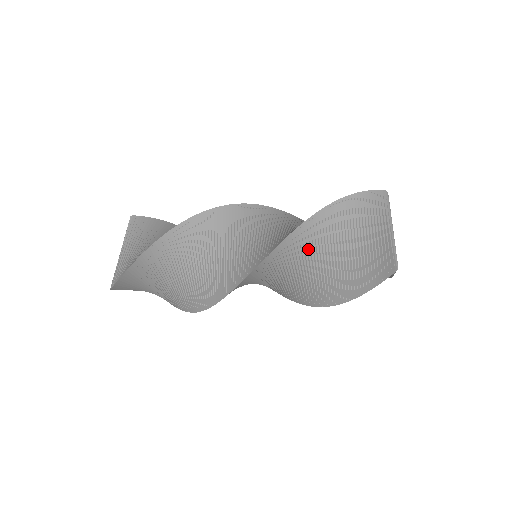
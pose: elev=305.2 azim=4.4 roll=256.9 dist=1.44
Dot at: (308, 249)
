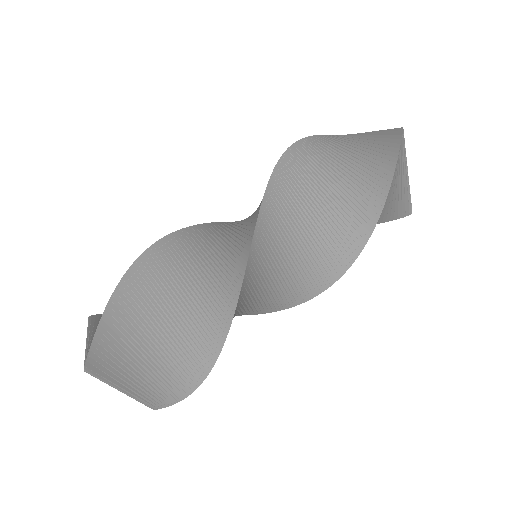
Dot at: (303, 186)
